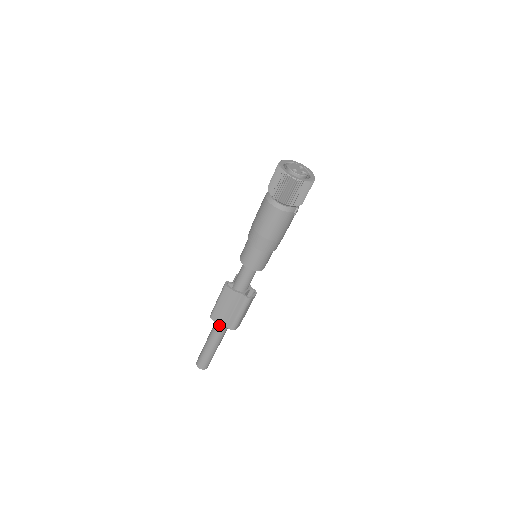
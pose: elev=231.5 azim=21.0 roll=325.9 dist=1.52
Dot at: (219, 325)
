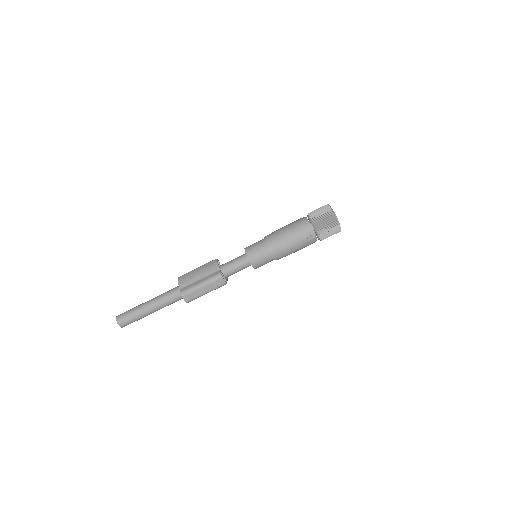
Dot at: (176, 288)
